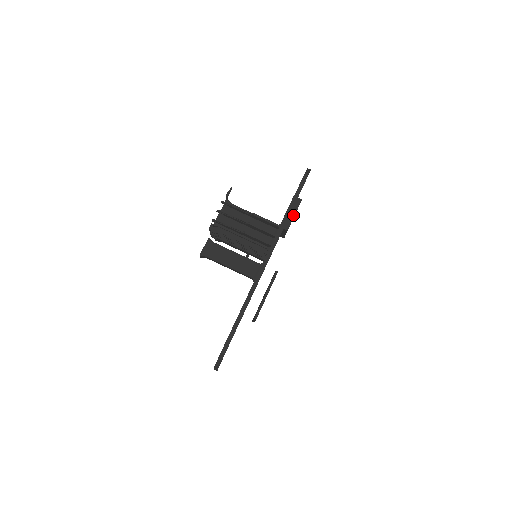
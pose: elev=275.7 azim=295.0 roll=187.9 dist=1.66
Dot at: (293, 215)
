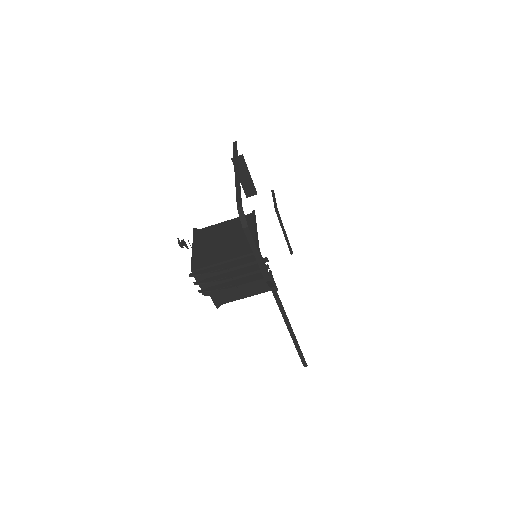
Dot at: (249, 177)
